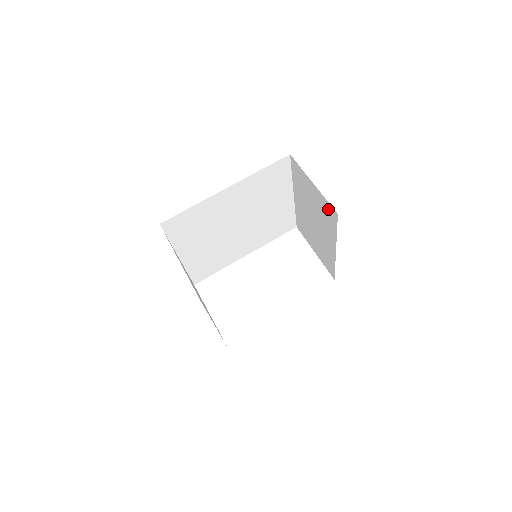
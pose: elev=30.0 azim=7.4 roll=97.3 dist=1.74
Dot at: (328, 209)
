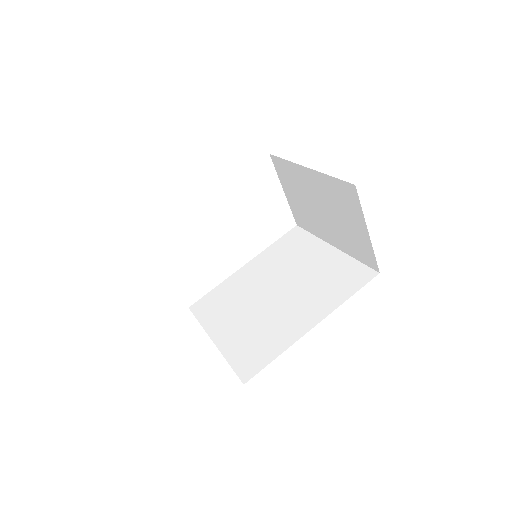
Dot at: (367, 254)
